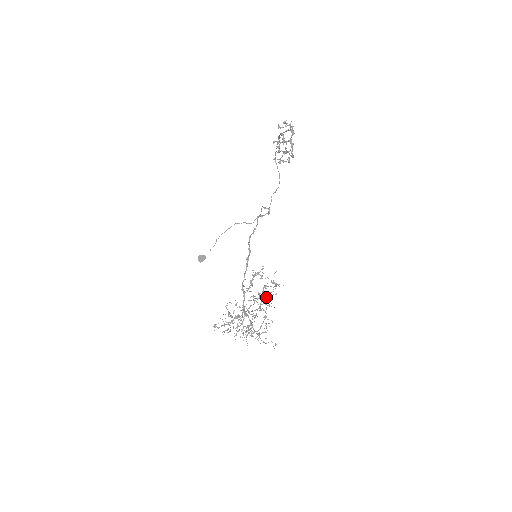
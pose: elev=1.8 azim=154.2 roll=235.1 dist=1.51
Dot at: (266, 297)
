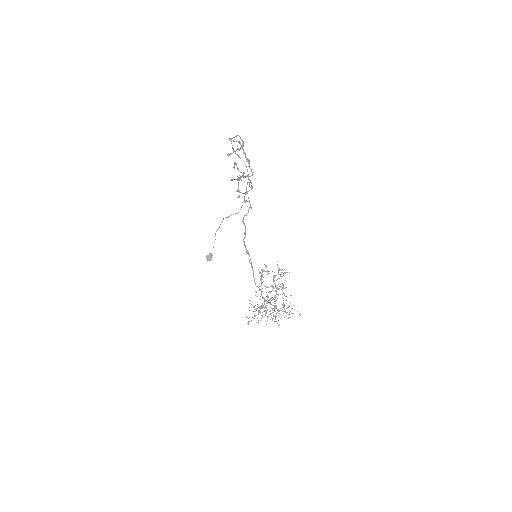
Dot at: occluded
